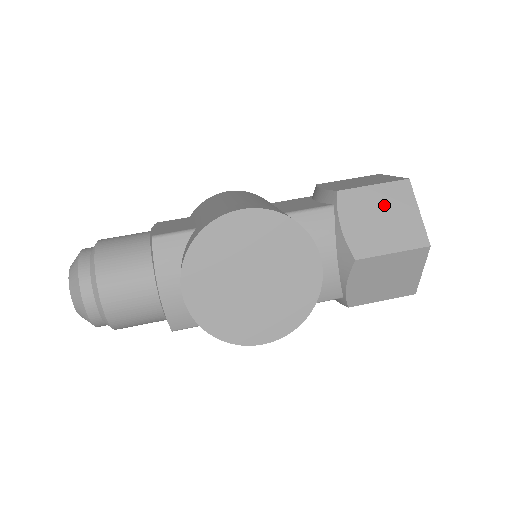
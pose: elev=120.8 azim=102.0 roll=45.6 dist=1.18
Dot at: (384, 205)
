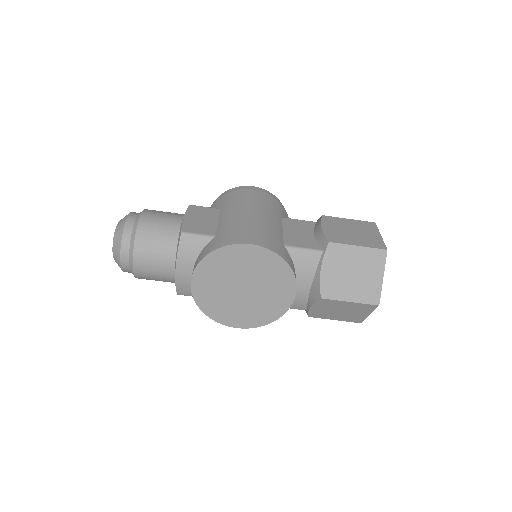
Dot at: (359, 264)
